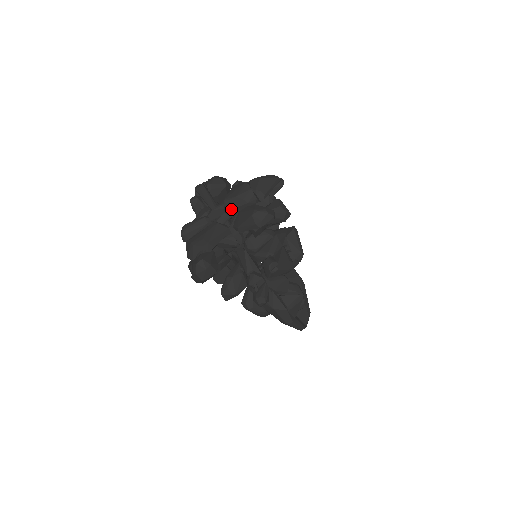
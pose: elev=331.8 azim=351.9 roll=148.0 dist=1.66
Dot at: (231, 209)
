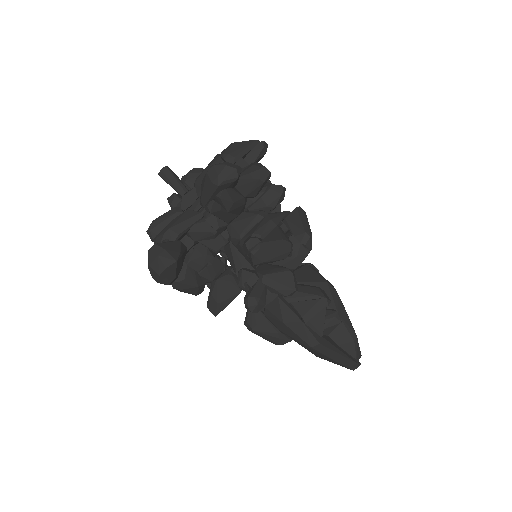
Dot at: occluded
